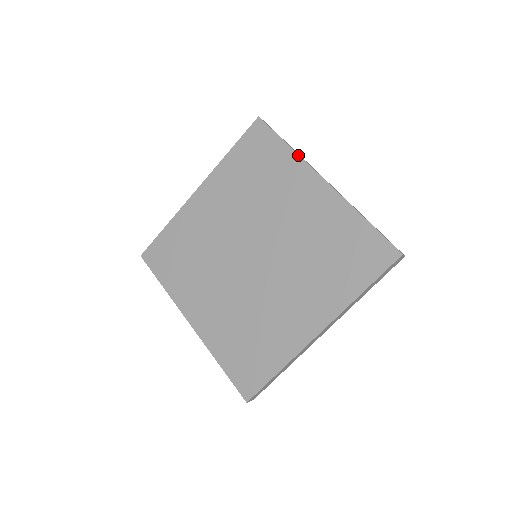
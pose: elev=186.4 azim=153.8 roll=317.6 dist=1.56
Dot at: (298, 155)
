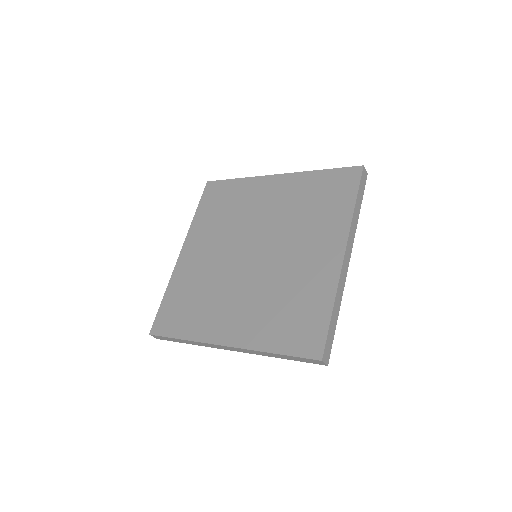
Dot at: (249, 177)
